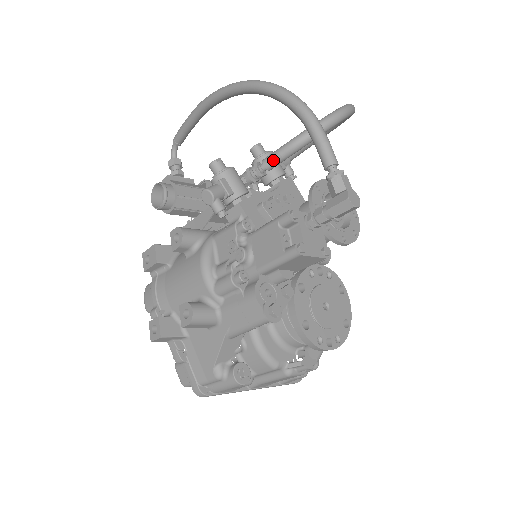
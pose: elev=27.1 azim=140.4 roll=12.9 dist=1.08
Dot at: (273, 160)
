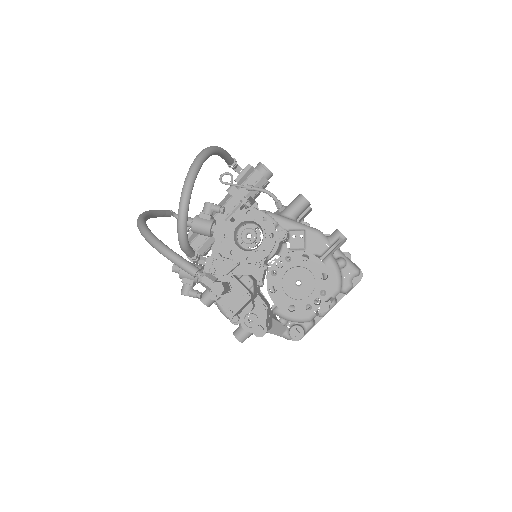
Dot at: (187, 255)
